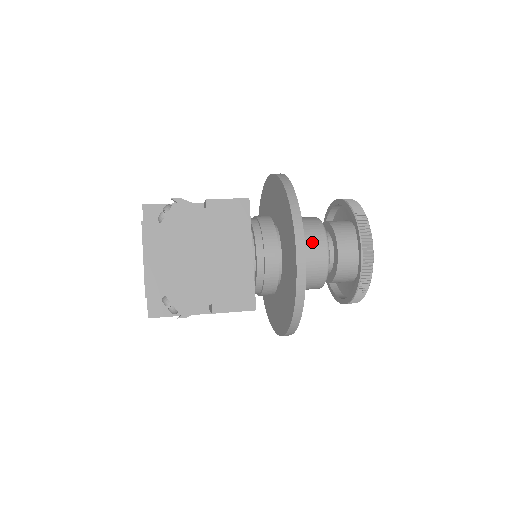
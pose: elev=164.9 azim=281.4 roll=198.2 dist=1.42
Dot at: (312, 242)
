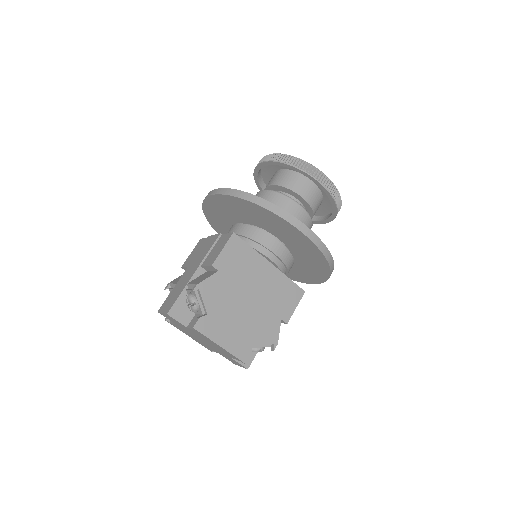
Dot at: occluded
